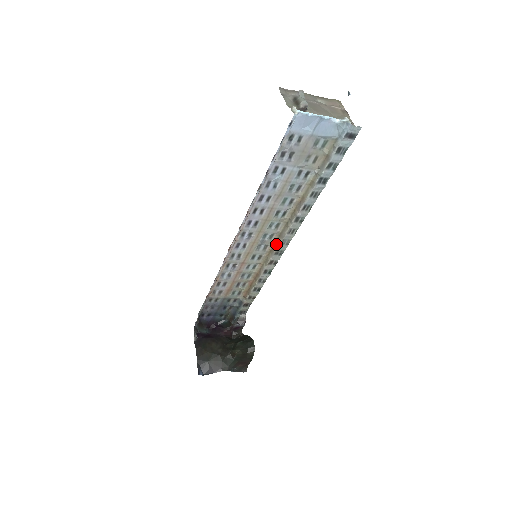
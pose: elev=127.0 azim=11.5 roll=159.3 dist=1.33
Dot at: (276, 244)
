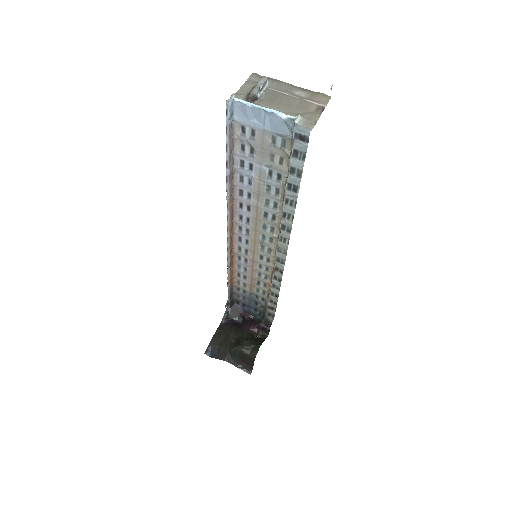
Dot at: (276, 250)
